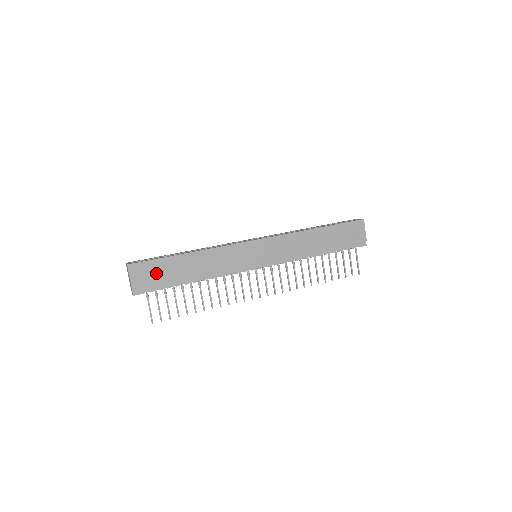
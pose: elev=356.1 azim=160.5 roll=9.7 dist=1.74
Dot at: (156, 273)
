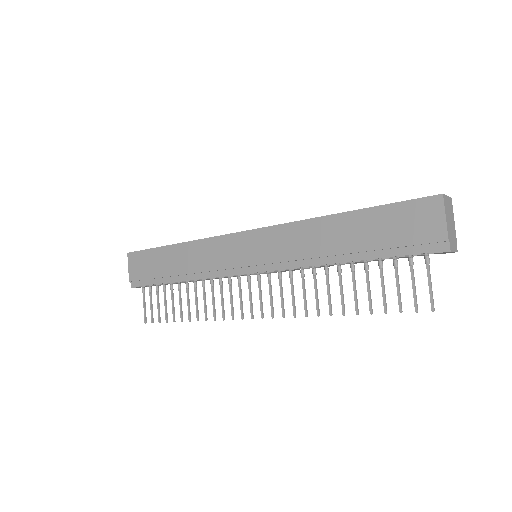
Dot at: (147, 265)
